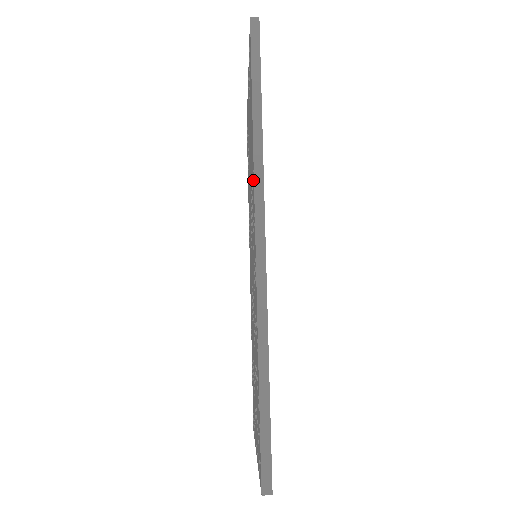
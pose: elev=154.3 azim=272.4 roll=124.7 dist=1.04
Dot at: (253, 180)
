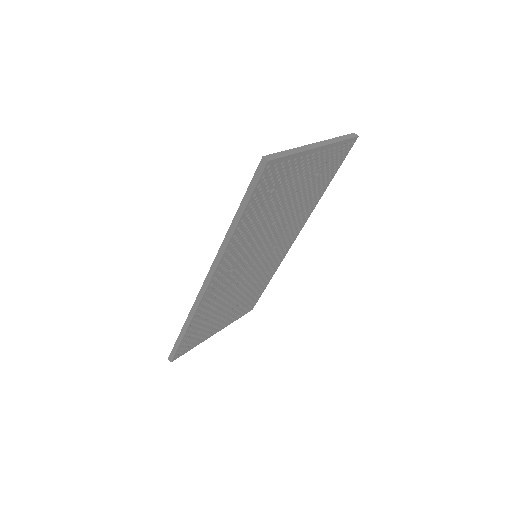
Dot at: occluded
